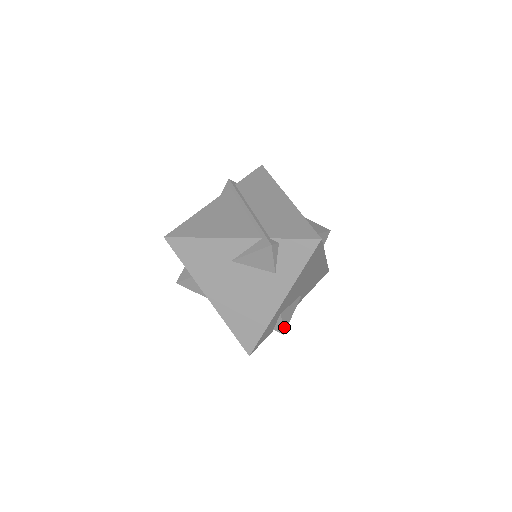
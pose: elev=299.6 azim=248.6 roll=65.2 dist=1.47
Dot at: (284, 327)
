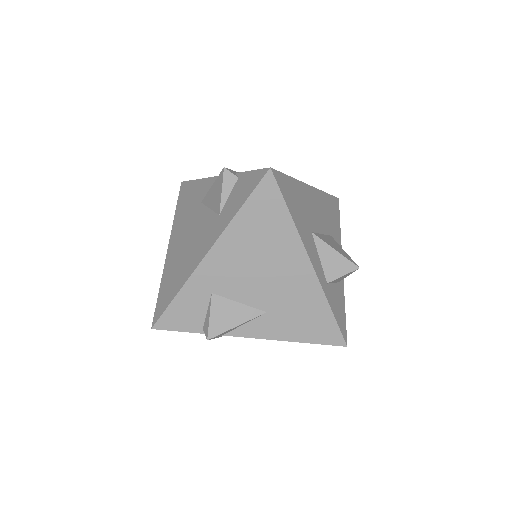
Dot at: (213, 328)
